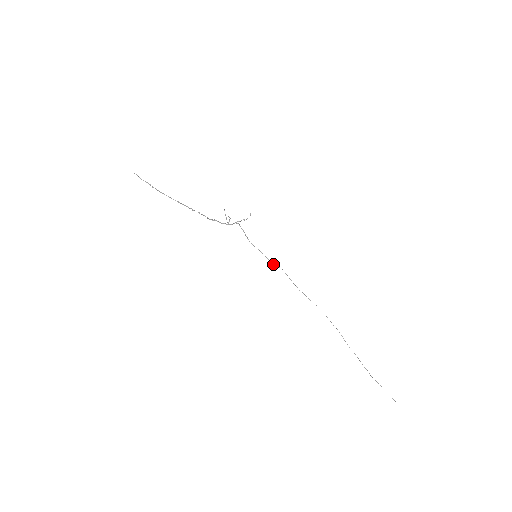
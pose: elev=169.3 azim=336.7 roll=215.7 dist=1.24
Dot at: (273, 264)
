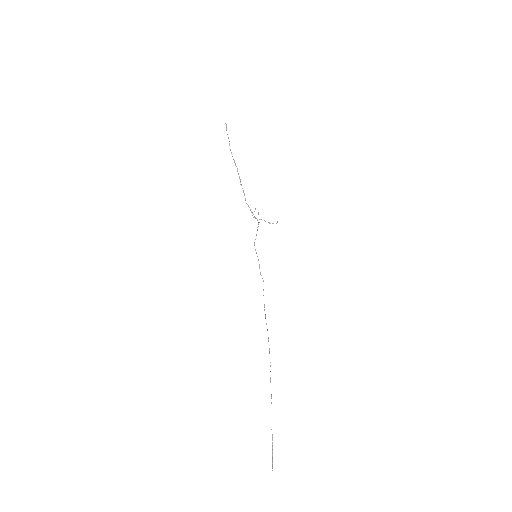
Dot at: occluded
